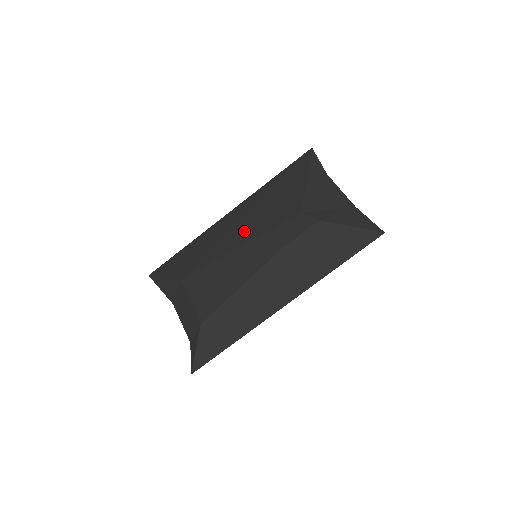
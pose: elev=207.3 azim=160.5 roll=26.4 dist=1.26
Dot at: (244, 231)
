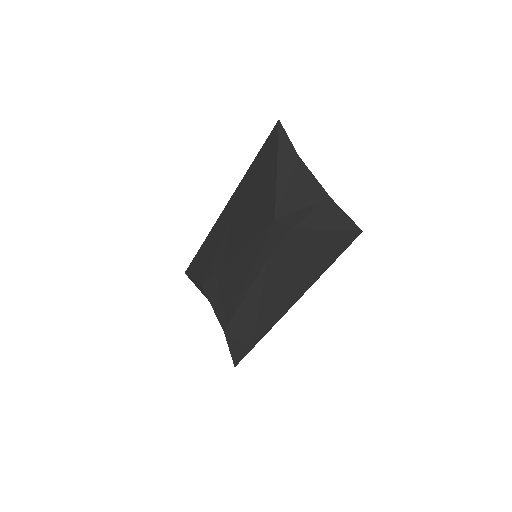
Dot at: (236, 236)
